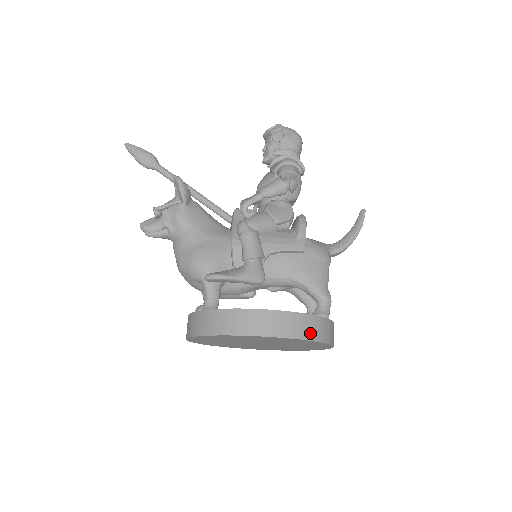
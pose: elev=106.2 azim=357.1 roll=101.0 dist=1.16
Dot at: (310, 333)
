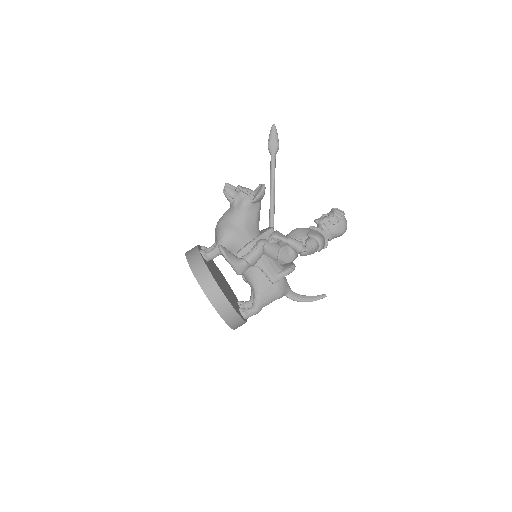
Dot at: (227, 318)
